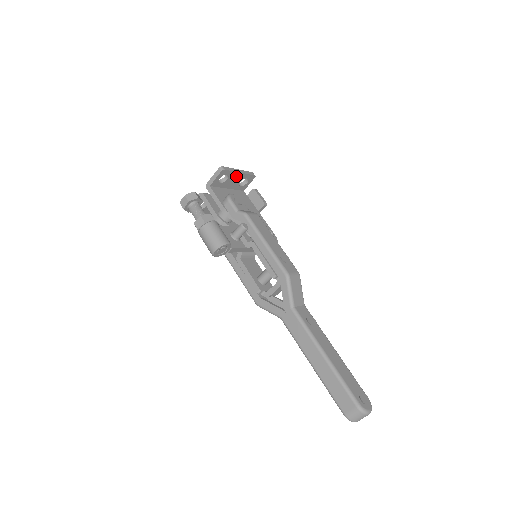
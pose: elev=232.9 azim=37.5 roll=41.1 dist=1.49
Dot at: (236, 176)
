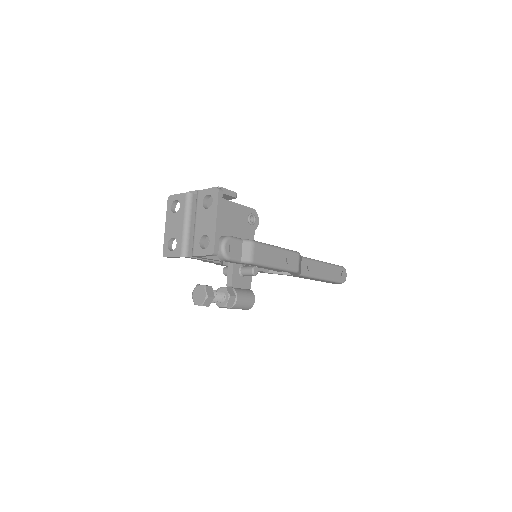
Dot at: occluded
